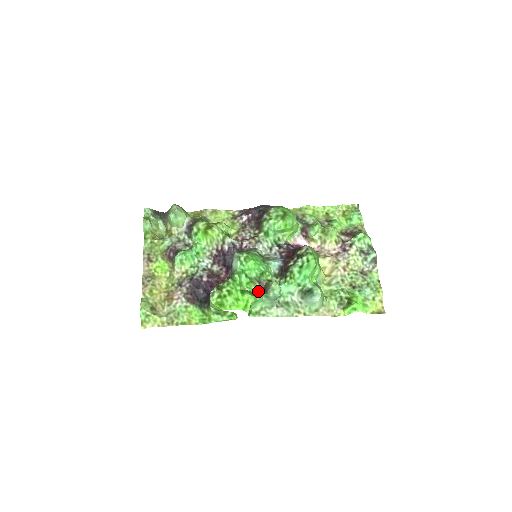
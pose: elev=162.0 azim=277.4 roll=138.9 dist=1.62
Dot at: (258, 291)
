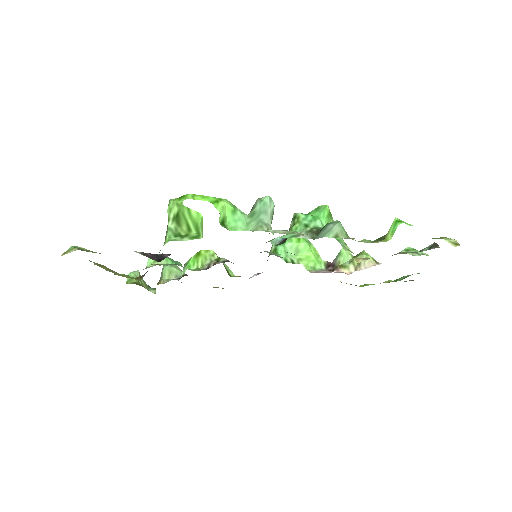
Dot at: occluded
